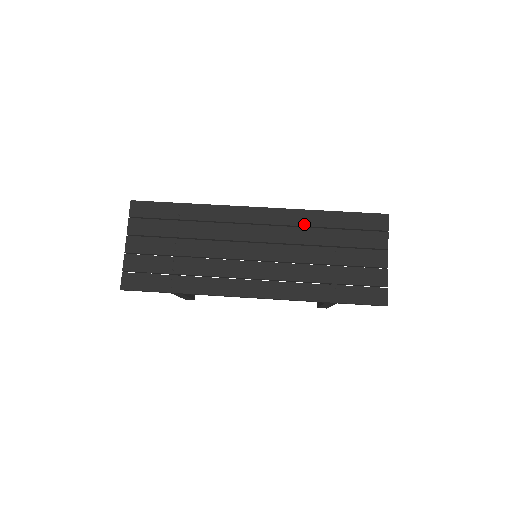
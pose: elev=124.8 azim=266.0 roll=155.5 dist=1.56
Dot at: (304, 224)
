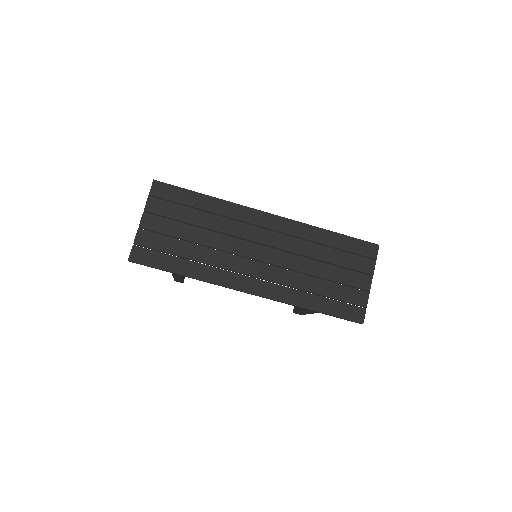
Dot at: (307, 237)
